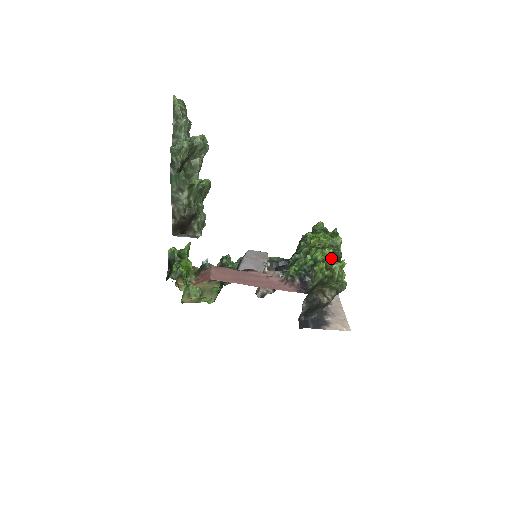
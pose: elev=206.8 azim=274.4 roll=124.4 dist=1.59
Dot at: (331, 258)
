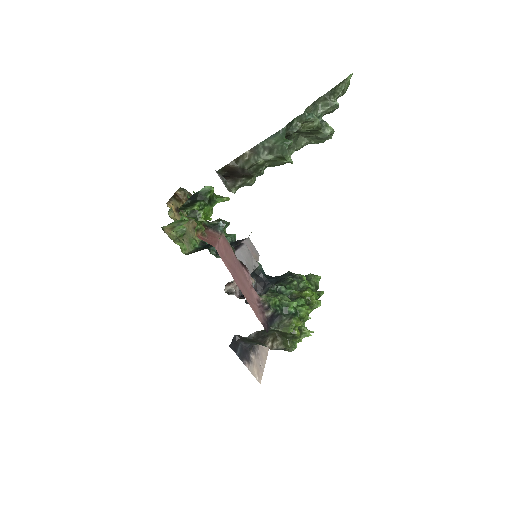
Dot at: occluded
